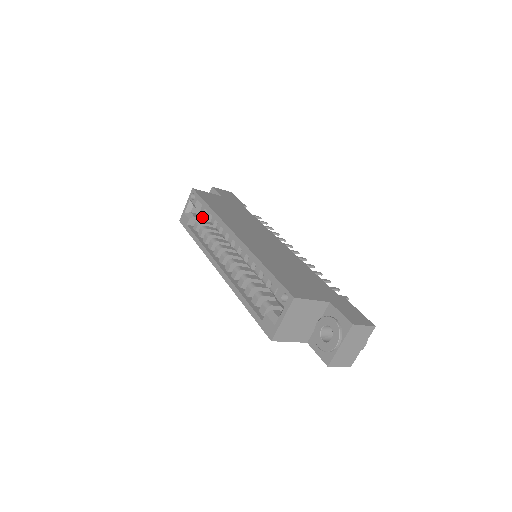
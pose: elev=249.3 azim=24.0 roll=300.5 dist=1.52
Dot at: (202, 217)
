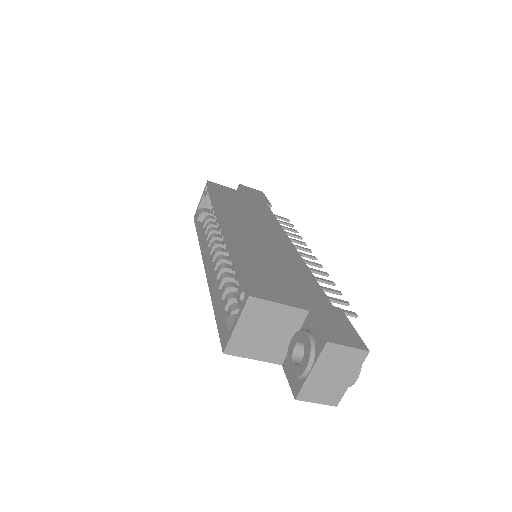
Dot at: occluded
